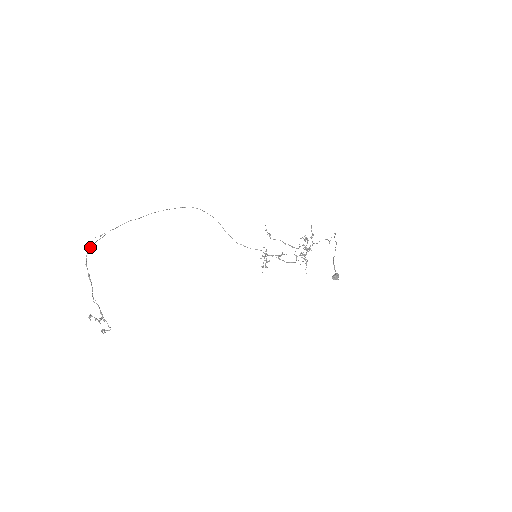
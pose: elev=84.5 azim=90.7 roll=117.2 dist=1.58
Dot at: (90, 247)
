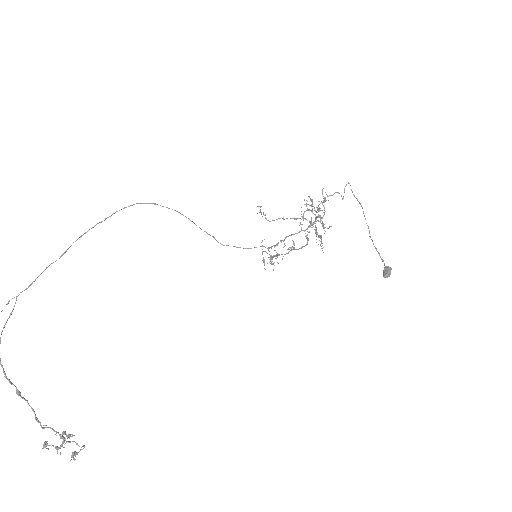
Dot at: out of frame
